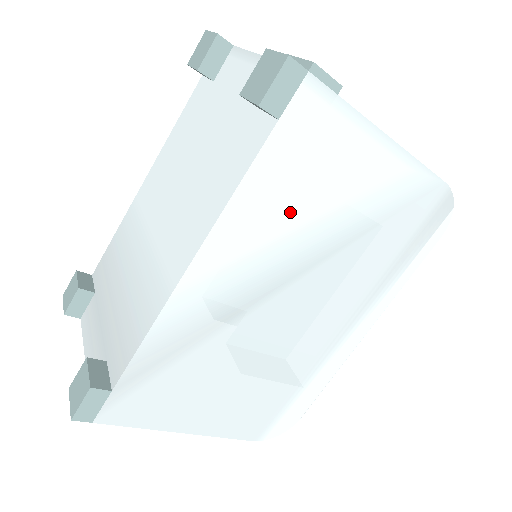
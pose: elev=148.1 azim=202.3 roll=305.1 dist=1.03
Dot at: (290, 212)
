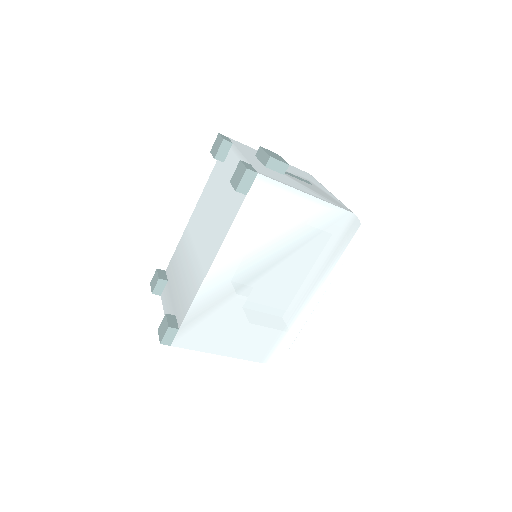
Dot at: (260, 236)
